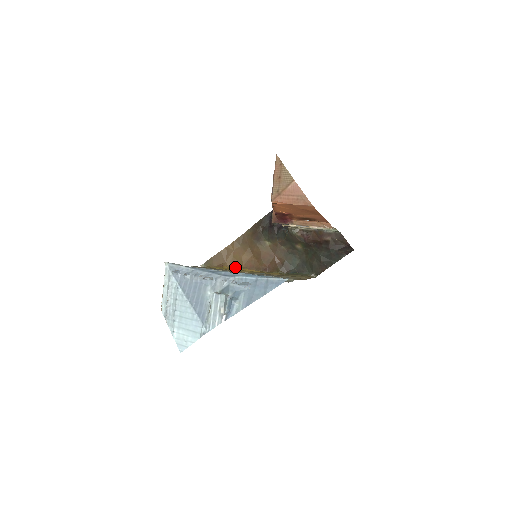
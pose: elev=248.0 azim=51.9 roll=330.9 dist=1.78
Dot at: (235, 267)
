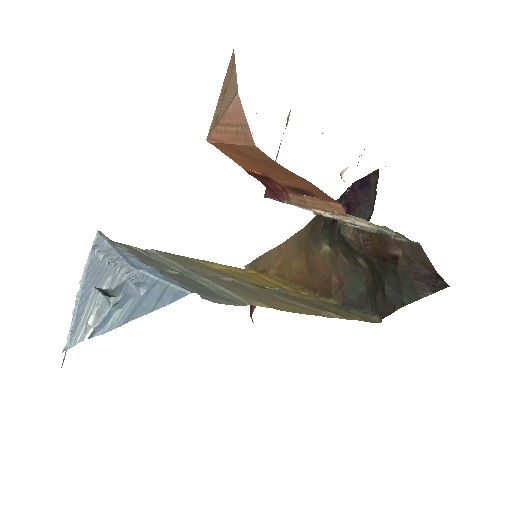
Dot at: (280, 277)
